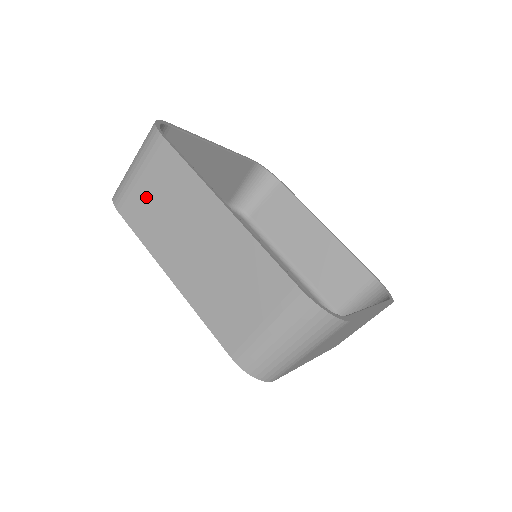
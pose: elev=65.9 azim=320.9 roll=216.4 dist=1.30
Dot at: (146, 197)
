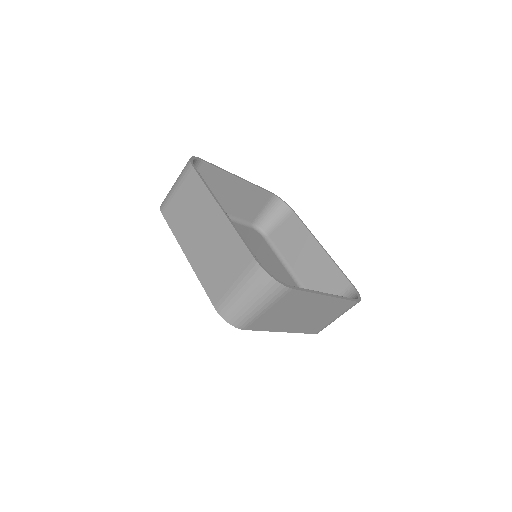
Dot at: (179, 204)
